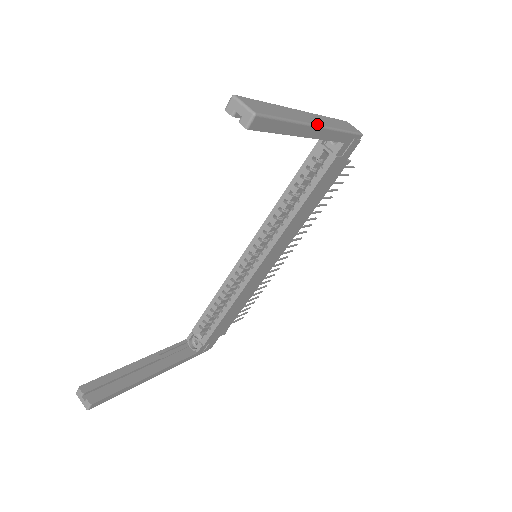
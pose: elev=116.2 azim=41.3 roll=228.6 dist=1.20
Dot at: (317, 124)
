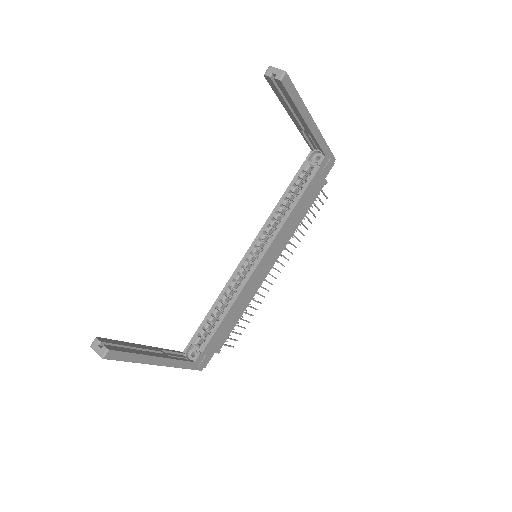
Dot at: occluded
